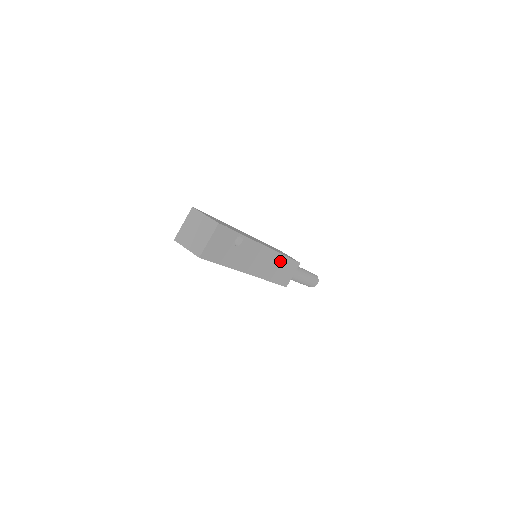
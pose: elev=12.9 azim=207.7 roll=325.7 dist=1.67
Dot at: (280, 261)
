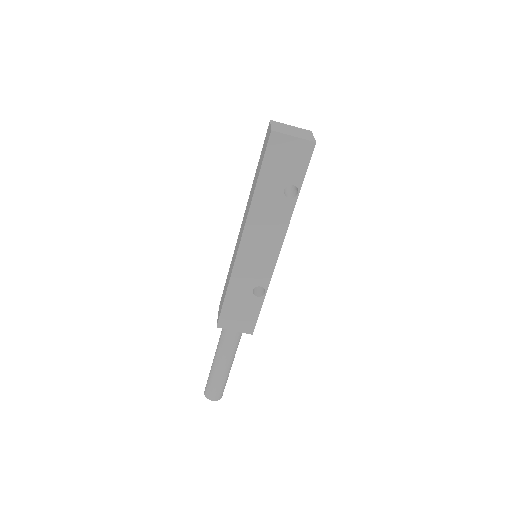
Dot at: (256, 293)
